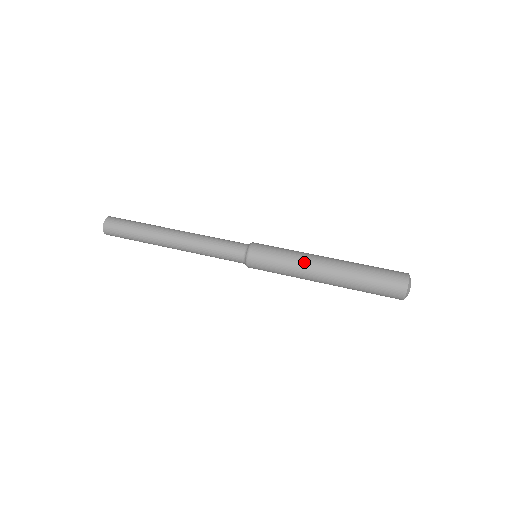
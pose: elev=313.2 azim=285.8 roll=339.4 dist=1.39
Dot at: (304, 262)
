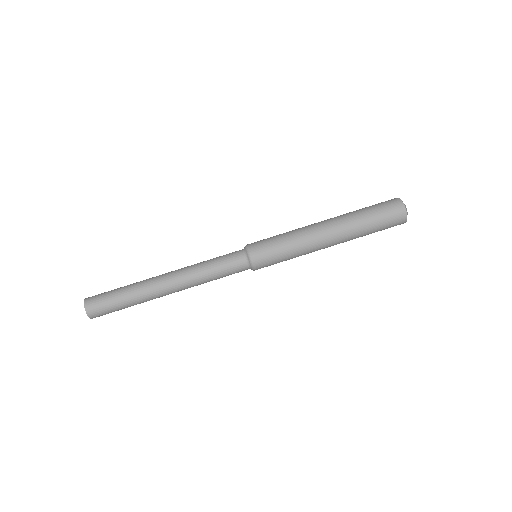
Dot at: (309, 249)
